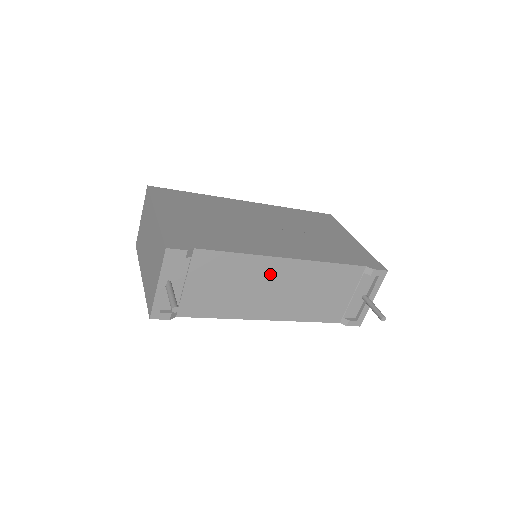
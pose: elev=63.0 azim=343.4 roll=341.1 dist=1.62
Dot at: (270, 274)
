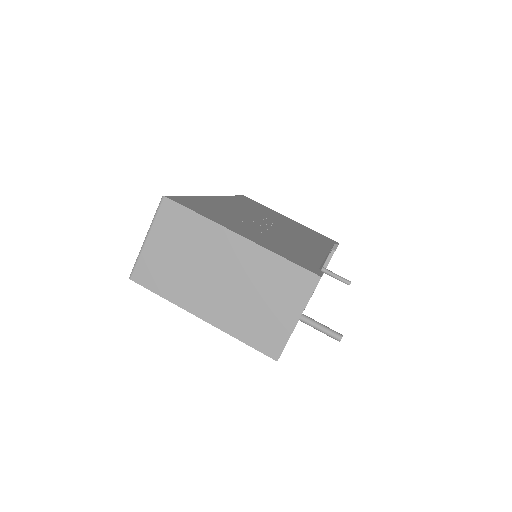
Dot at: occluded
